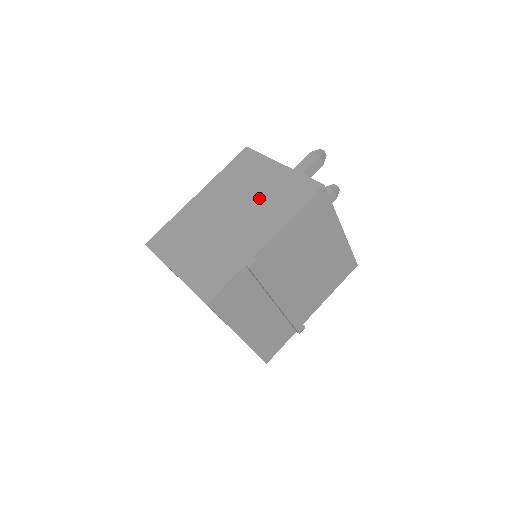
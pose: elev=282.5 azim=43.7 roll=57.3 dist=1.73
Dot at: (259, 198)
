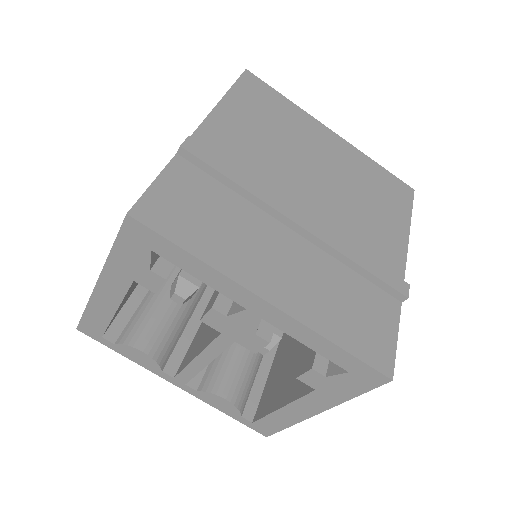
Dot at: occluded
